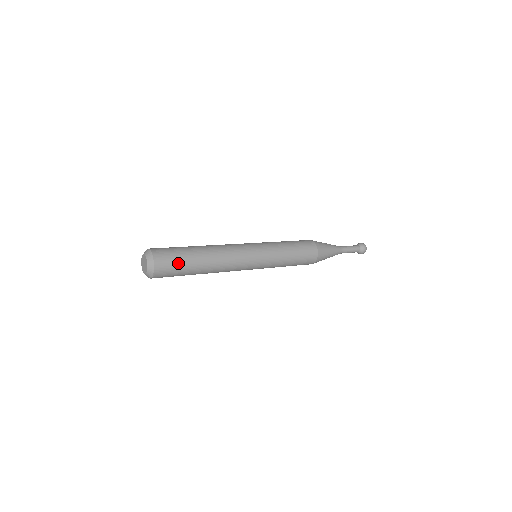
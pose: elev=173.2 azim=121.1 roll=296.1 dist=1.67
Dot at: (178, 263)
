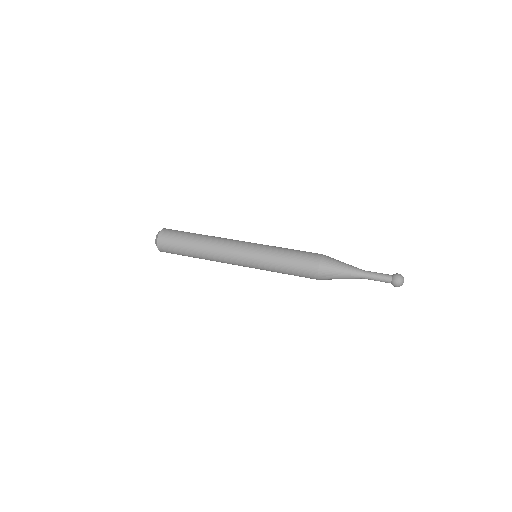
Dot at: (178, 254)
